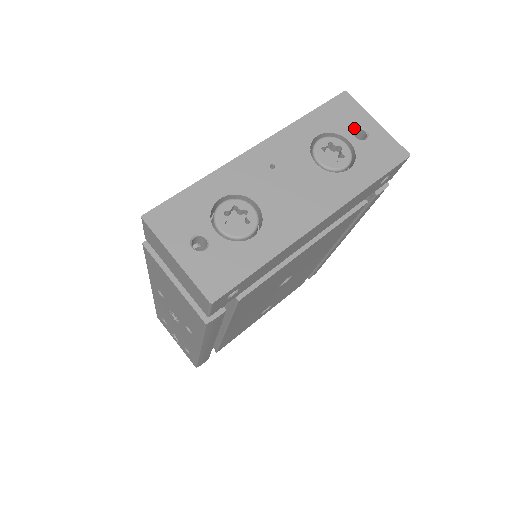
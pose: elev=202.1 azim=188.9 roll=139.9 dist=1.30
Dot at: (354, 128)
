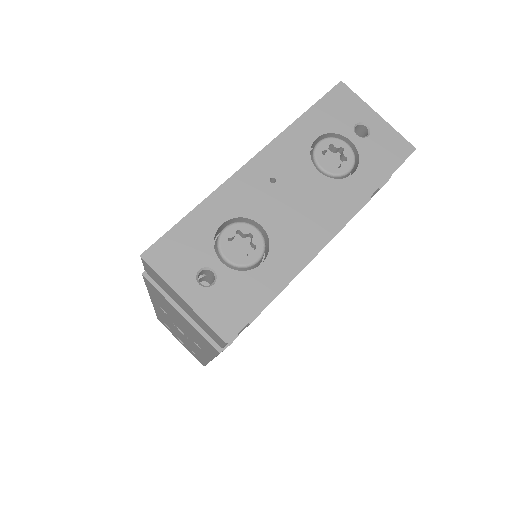
Dot at: (354, 125)
